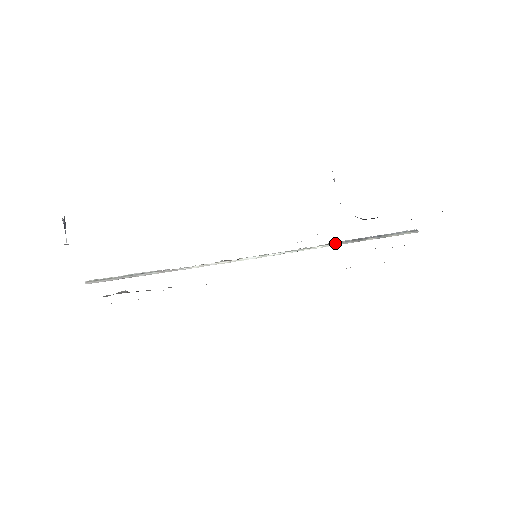
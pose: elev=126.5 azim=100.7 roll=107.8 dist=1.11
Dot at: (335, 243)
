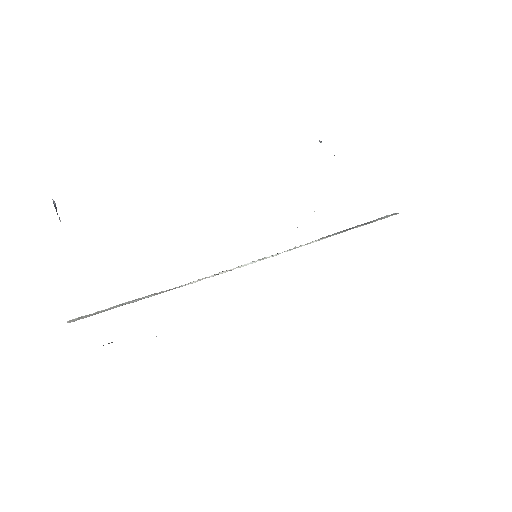
Dot at: (328, 236)
